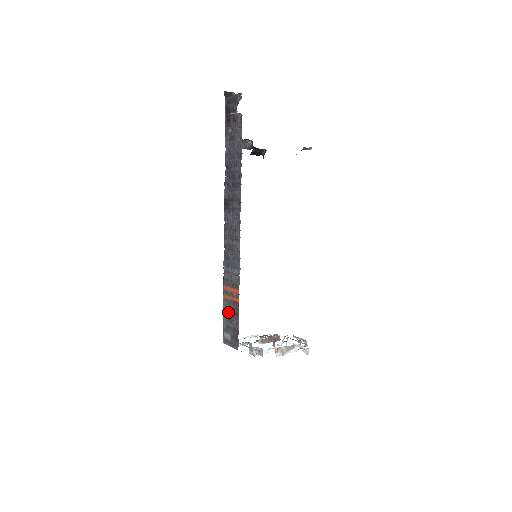
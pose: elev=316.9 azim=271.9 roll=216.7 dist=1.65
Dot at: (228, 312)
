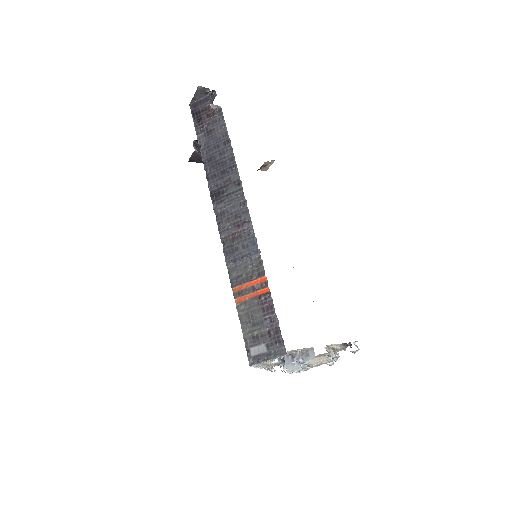
Dot at: (251, 316)
